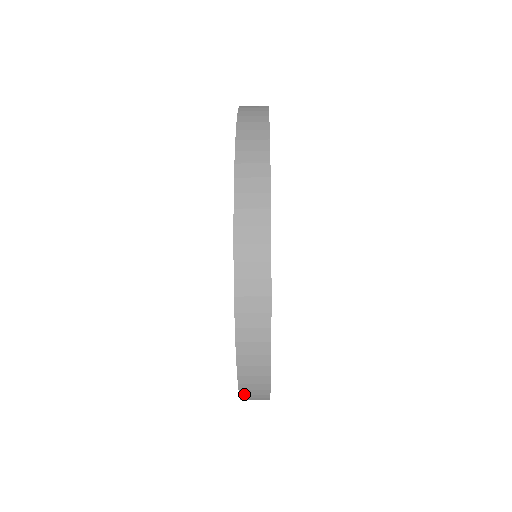
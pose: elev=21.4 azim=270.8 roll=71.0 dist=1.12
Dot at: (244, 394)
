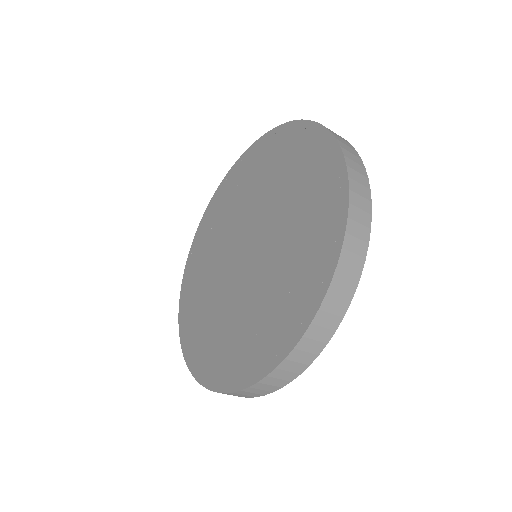
Dot at: (281, 368)
